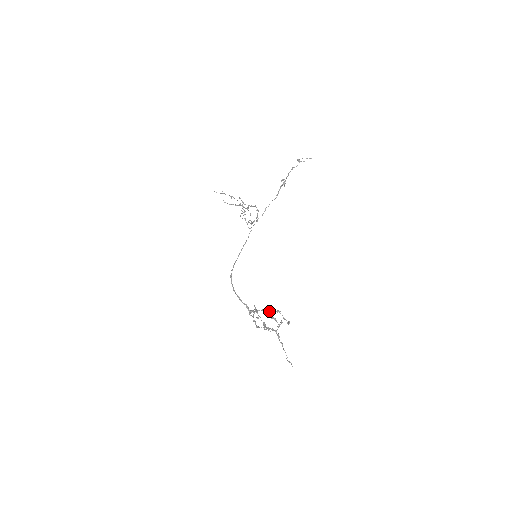
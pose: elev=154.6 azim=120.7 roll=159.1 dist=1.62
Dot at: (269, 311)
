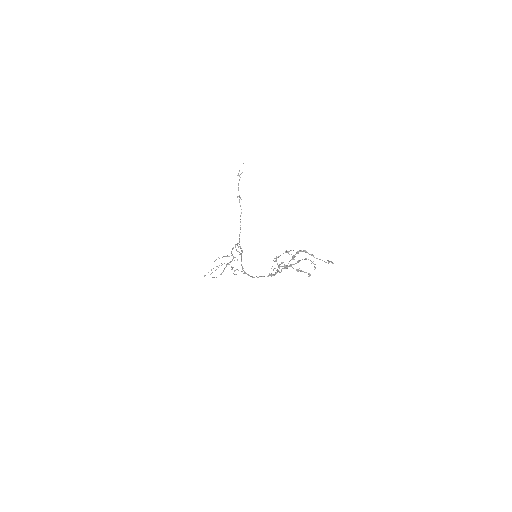
Dot at: (290, 264)
